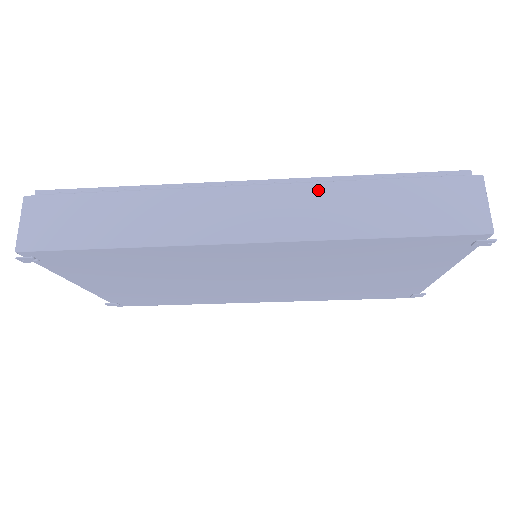
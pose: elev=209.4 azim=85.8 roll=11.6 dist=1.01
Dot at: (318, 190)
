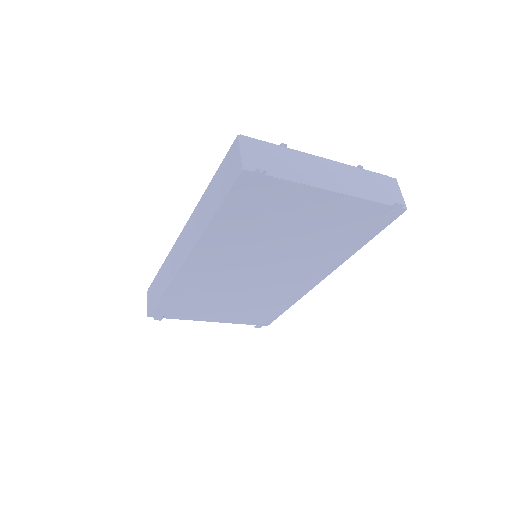
Dot at: (197, 210)
